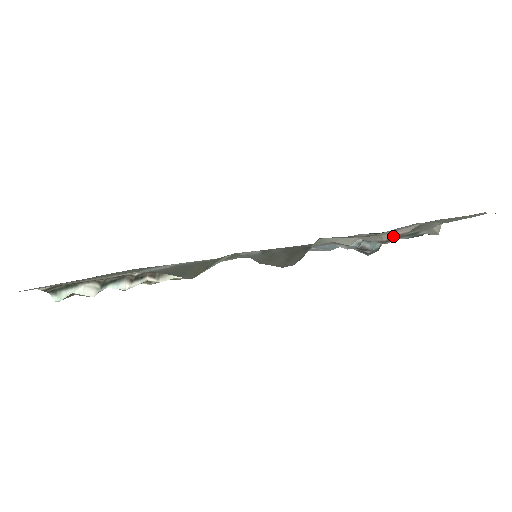
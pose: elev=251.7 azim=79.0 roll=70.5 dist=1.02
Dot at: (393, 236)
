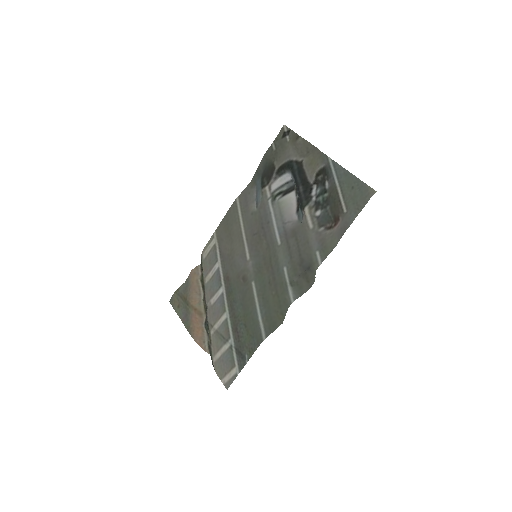
Dot at: (334, 228)
